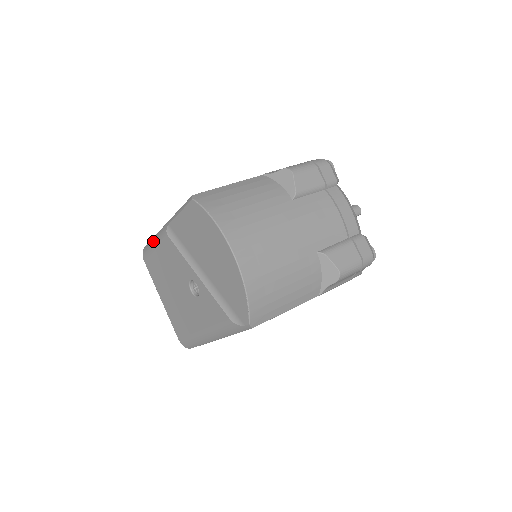
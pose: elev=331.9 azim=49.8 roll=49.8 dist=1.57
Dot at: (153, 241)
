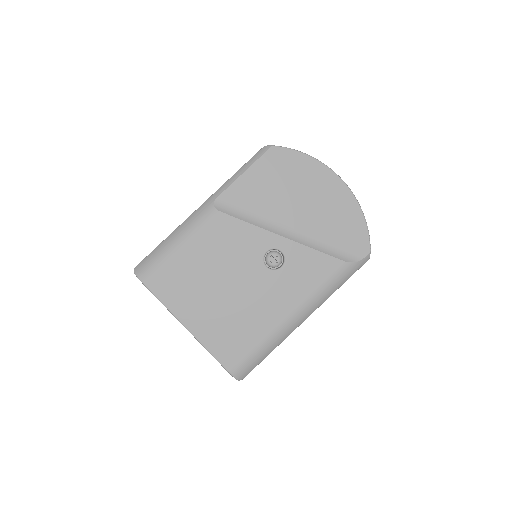
Dot at: (173, 240)
